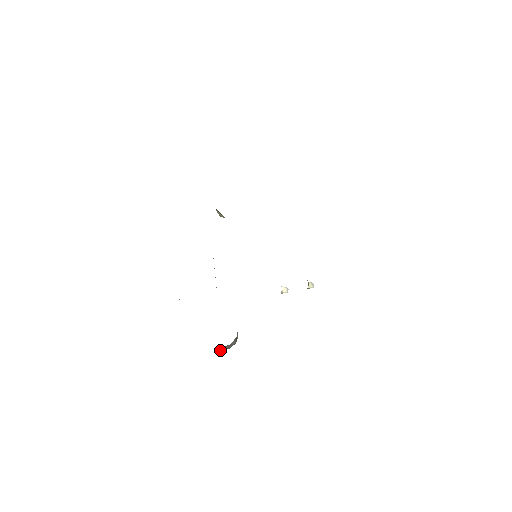
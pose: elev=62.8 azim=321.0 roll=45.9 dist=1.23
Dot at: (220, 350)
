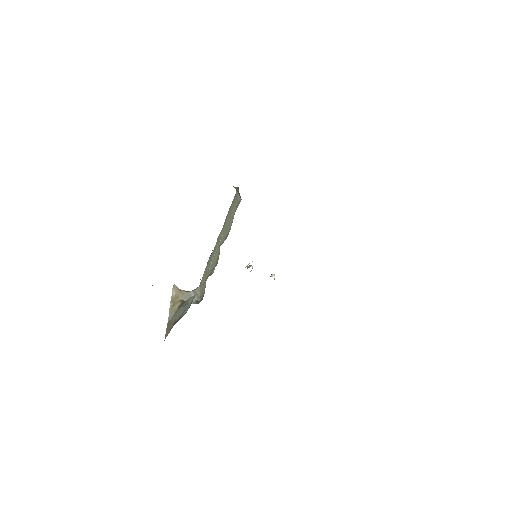
Dot at: (179, 297)
